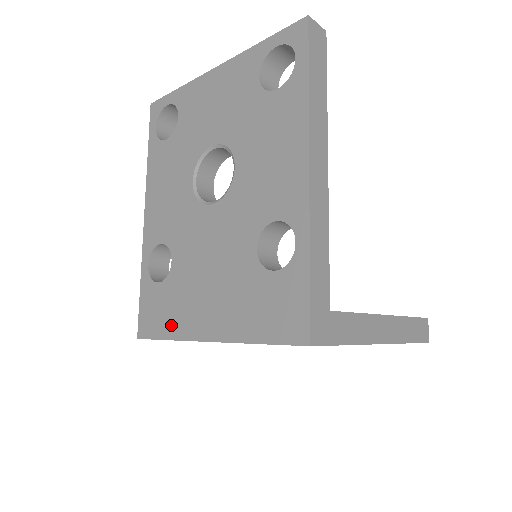
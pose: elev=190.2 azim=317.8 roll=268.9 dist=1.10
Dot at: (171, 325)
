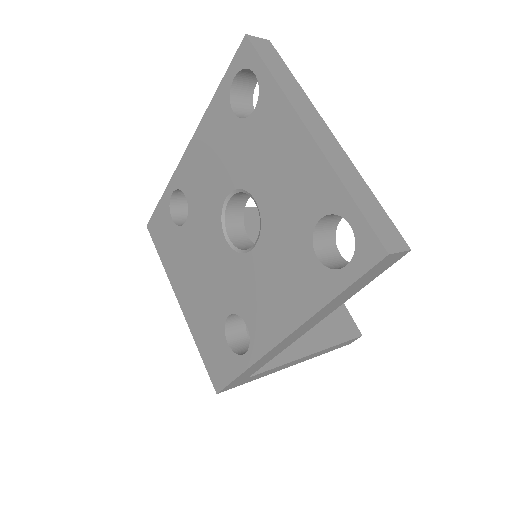
Dot at: (166, 258)
